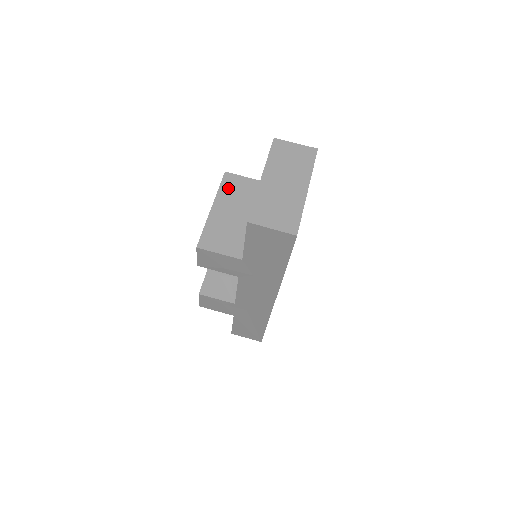
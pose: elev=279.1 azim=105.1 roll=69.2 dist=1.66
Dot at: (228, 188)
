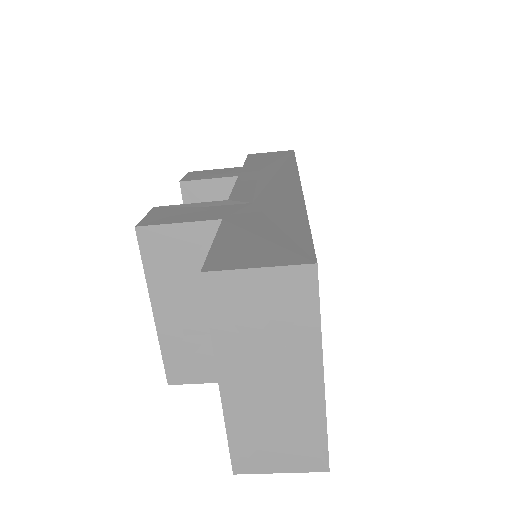
Dot at: (159, 262)
